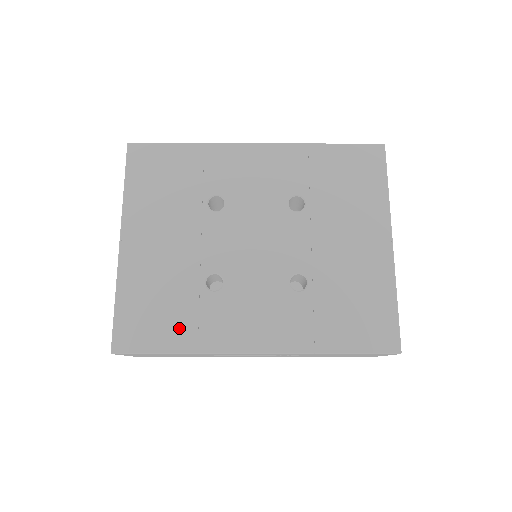
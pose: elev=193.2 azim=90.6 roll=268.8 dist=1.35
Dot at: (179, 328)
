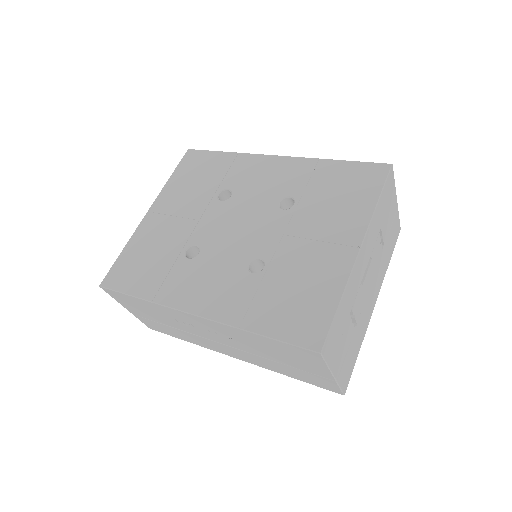
Dot at: (150, 279)
